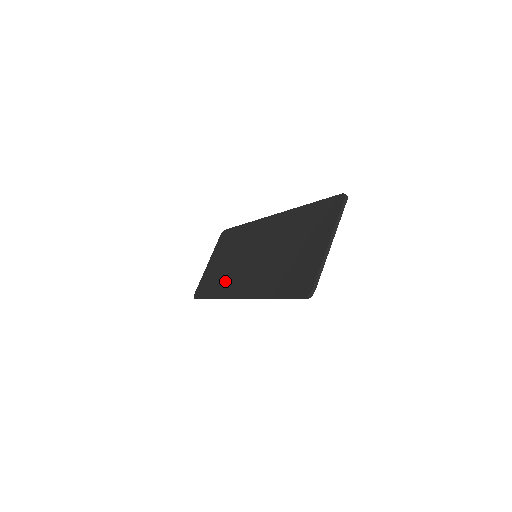
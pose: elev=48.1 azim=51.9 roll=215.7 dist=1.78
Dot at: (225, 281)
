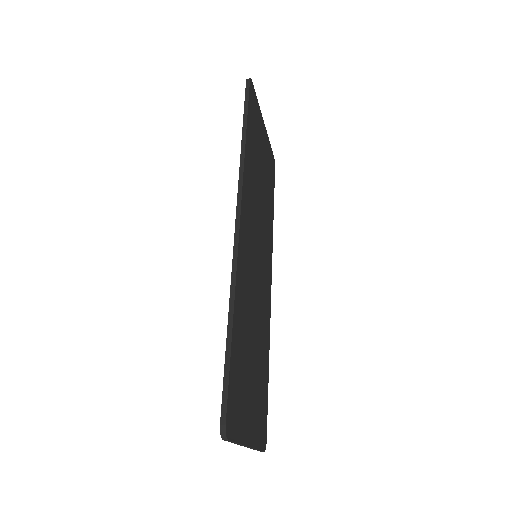
Dot at: occluded
